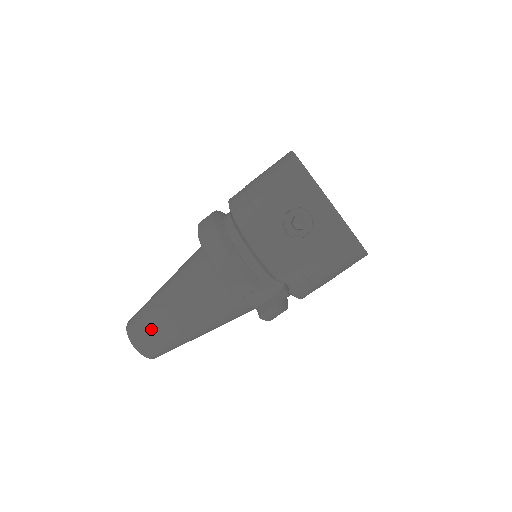
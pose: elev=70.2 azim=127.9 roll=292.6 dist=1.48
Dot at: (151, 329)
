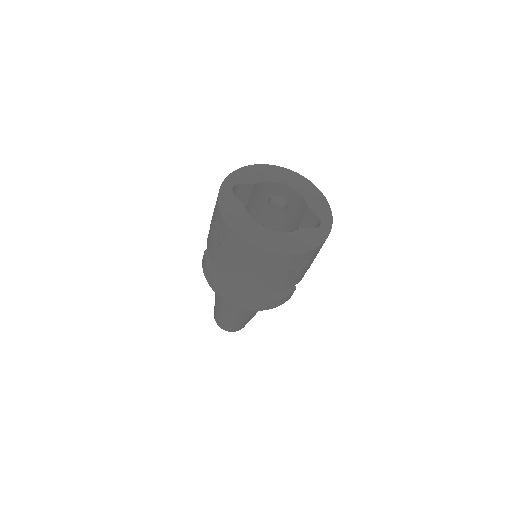
Dot at: (244, 324)
